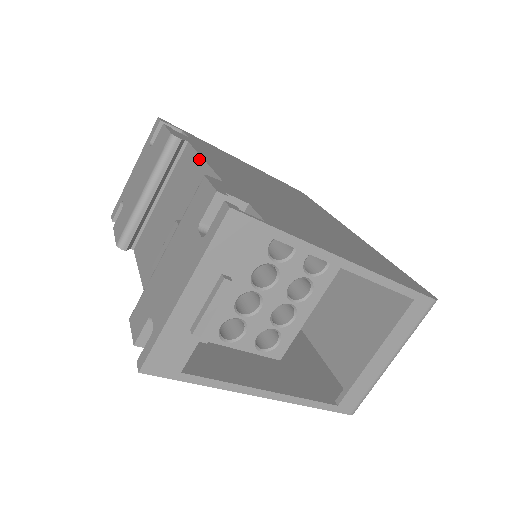
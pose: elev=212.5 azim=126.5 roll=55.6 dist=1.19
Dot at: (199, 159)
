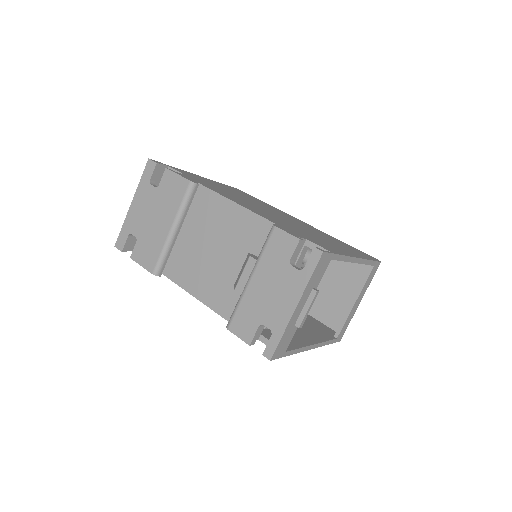
Dot at: (229, 202)
